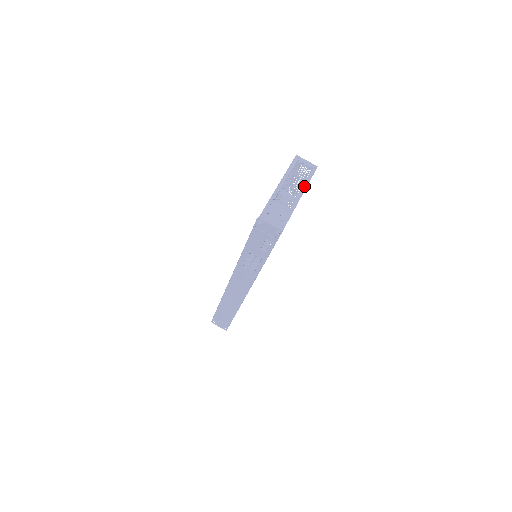
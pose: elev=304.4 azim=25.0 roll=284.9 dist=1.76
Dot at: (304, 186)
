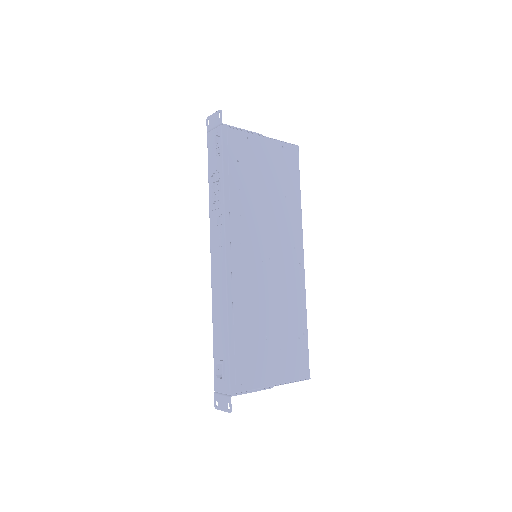
Dot at: (275, 140)
